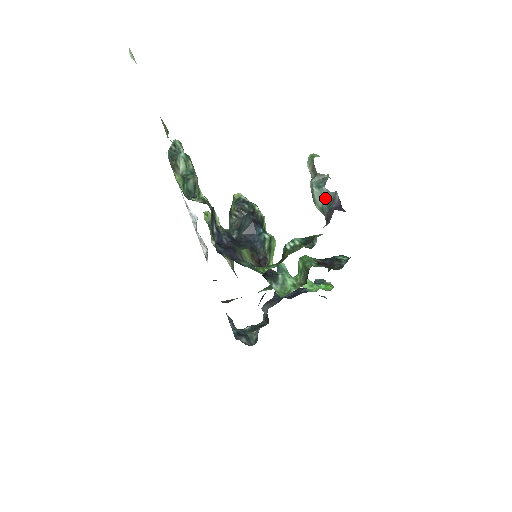
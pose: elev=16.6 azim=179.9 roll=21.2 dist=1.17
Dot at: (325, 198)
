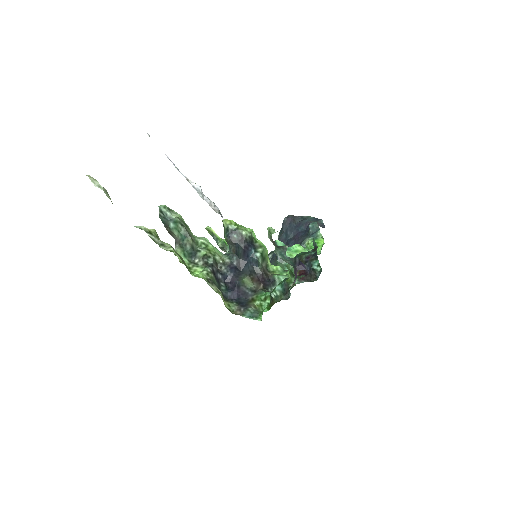
Dot at: (289, 260)
